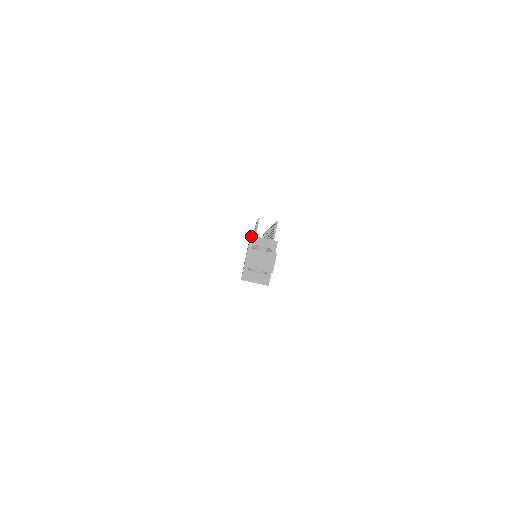
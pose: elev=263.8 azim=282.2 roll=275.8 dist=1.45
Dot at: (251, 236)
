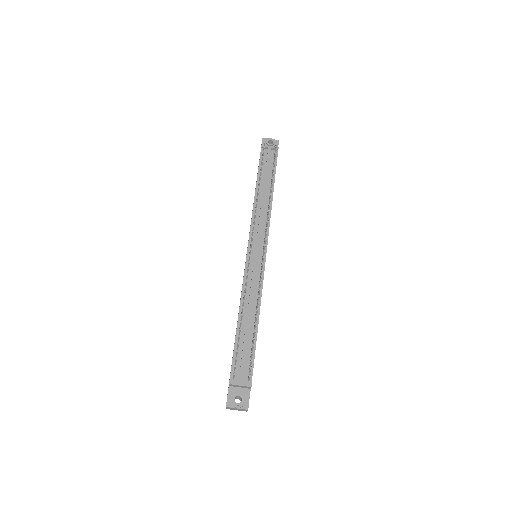
Dot at: (229, 384)
